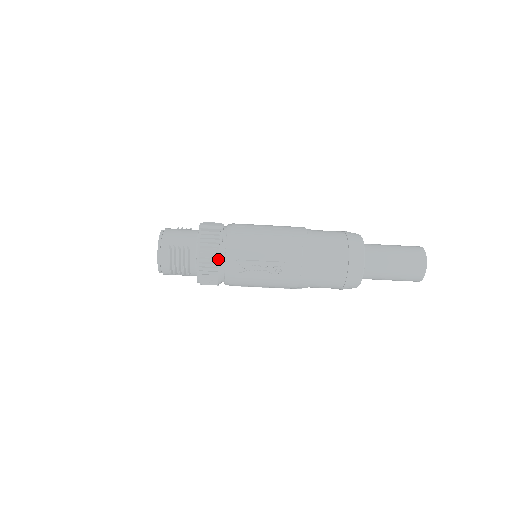
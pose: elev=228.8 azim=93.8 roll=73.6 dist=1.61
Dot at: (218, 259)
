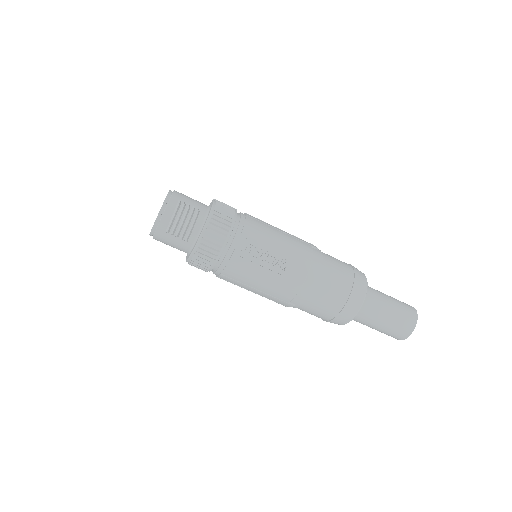
Dot at: (229, 229)
